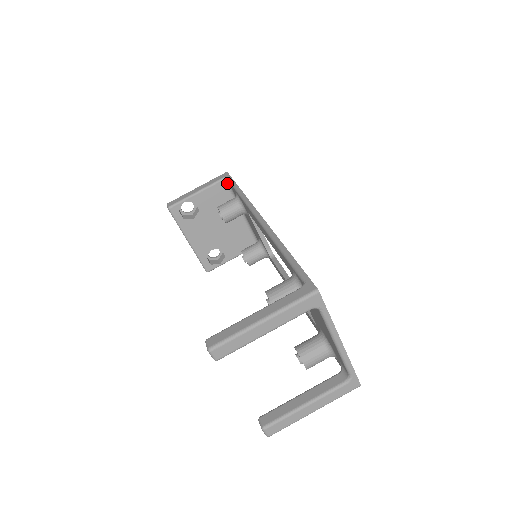
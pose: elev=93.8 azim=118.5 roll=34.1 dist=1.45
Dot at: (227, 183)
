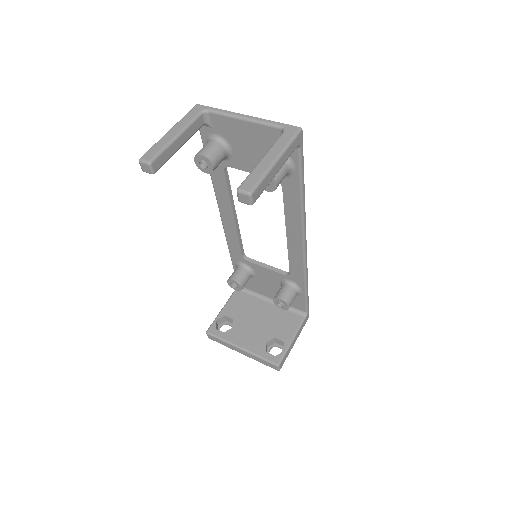
Dot at: occluded
